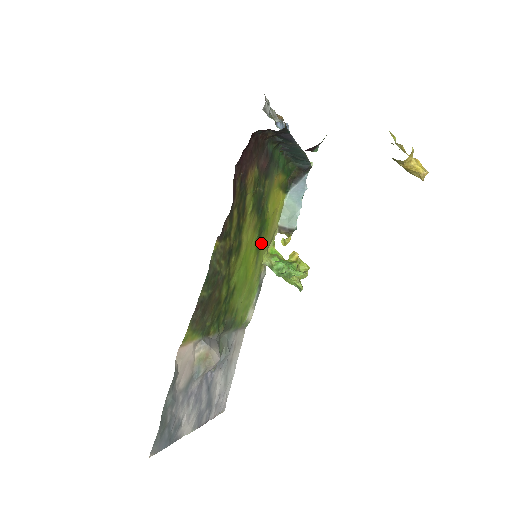
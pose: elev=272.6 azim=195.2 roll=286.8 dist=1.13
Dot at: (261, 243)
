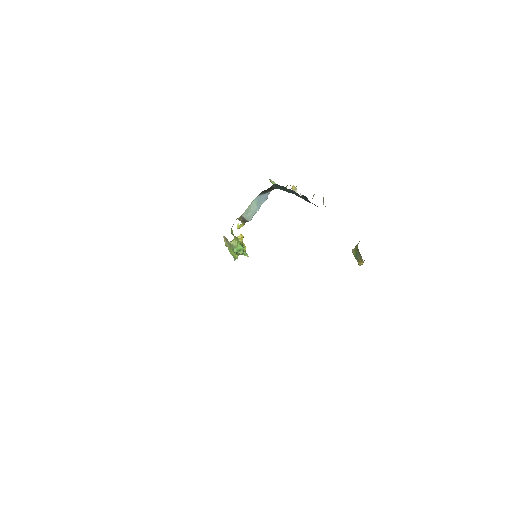
Dot at: occluded
